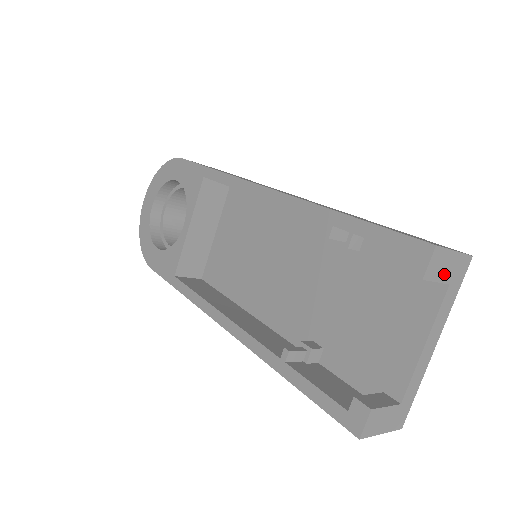
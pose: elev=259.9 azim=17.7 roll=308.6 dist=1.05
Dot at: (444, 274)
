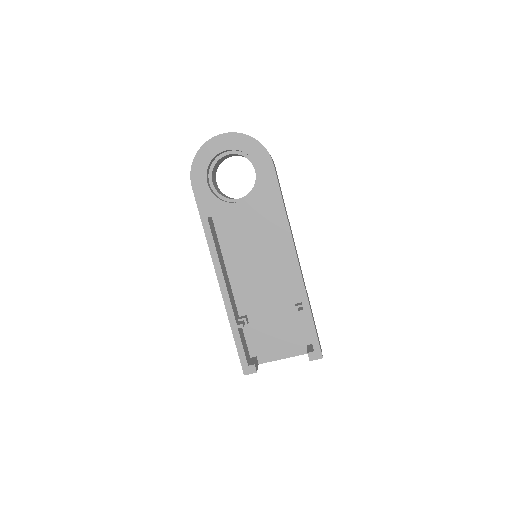
Dot at: occluded
